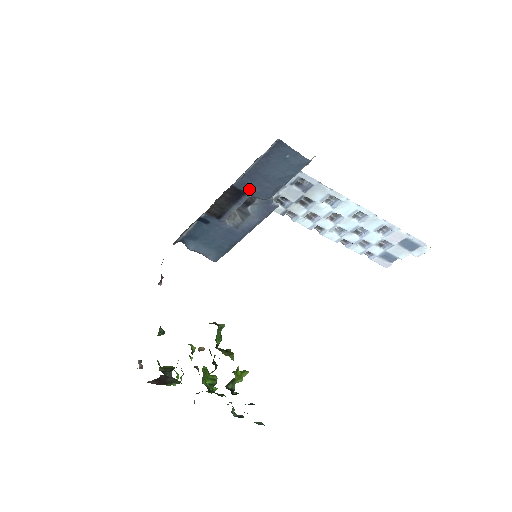
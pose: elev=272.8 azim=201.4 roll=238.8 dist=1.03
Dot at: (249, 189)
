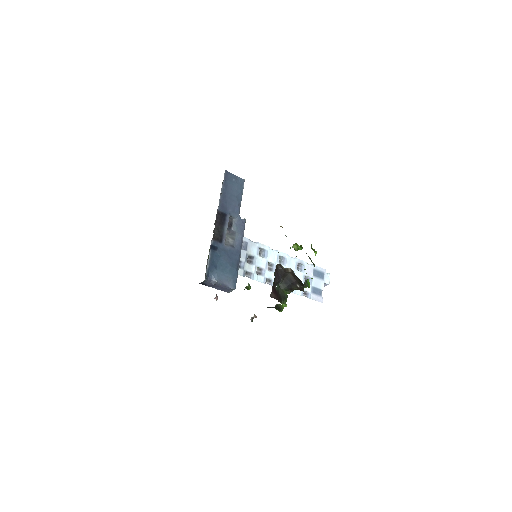
Dot at: (227, 211)
